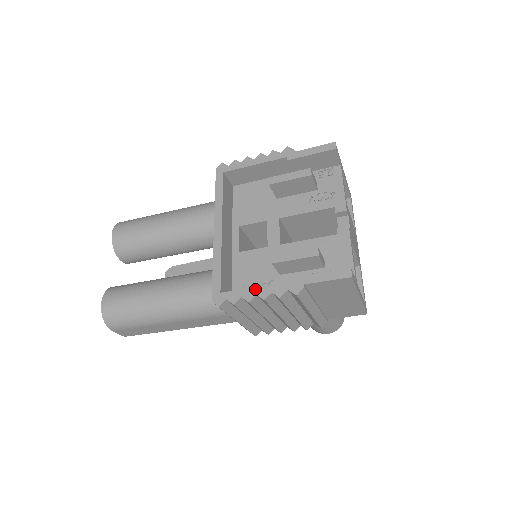
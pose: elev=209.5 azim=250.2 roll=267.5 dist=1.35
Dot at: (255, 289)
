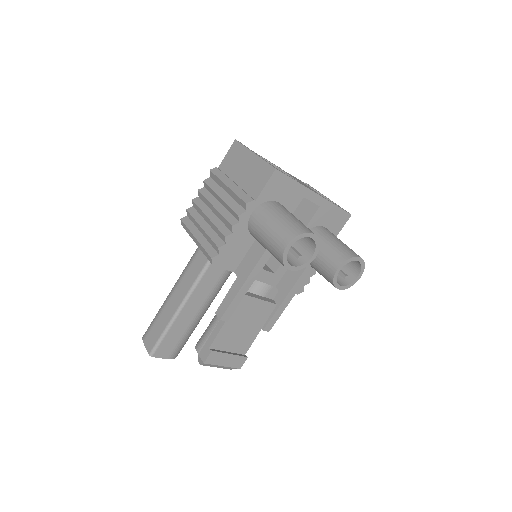
Dot at: occluded
